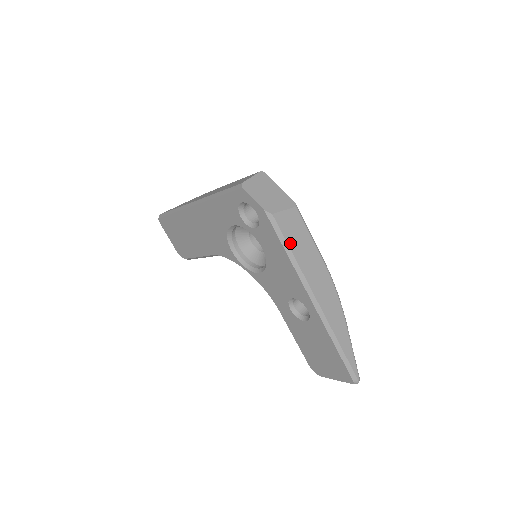
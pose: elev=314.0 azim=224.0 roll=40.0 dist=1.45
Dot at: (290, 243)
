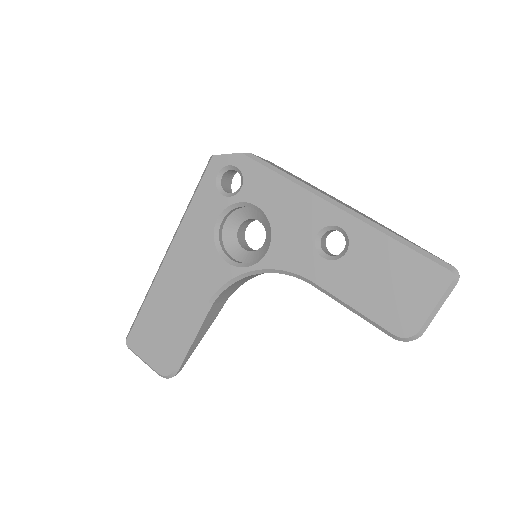
Dot at: (281, 170)
